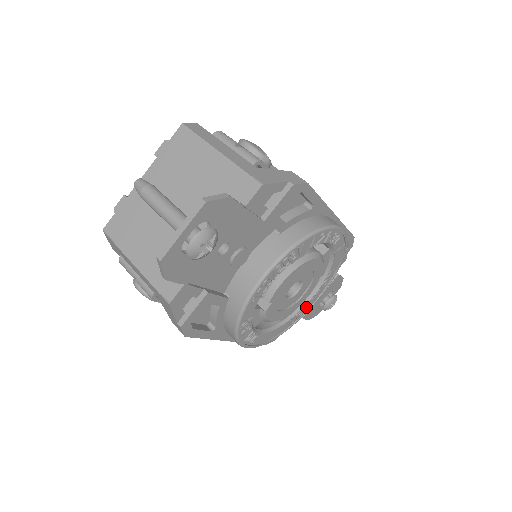
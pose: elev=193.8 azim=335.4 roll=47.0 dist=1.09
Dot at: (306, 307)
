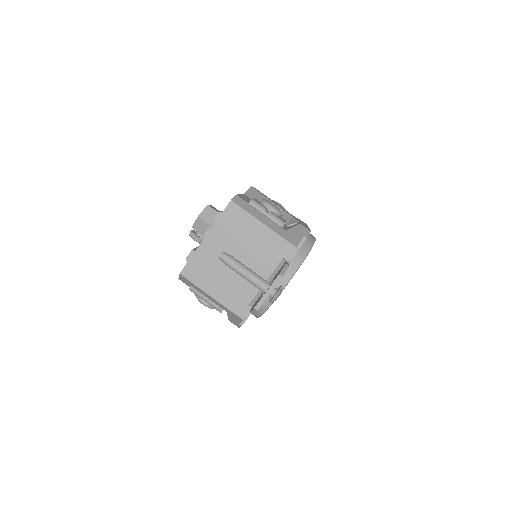
Dot at: occluded
